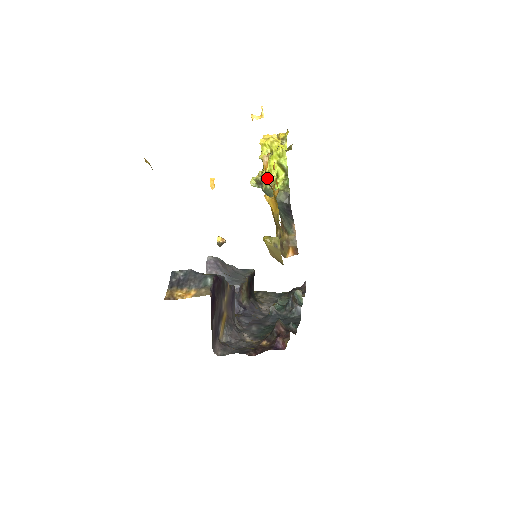
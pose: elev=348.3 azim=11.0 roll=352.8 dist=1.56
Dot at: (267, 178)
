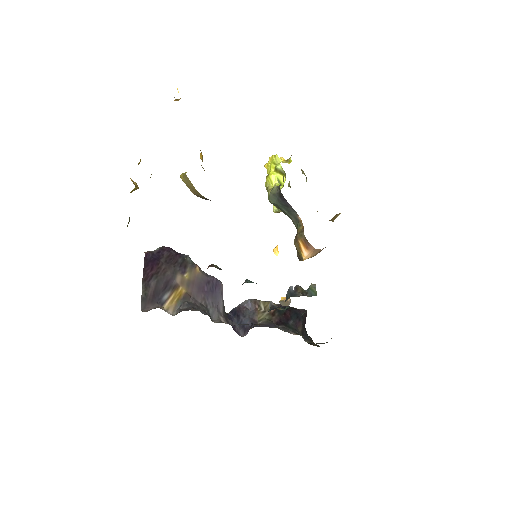
Dot at: (268, 187)
